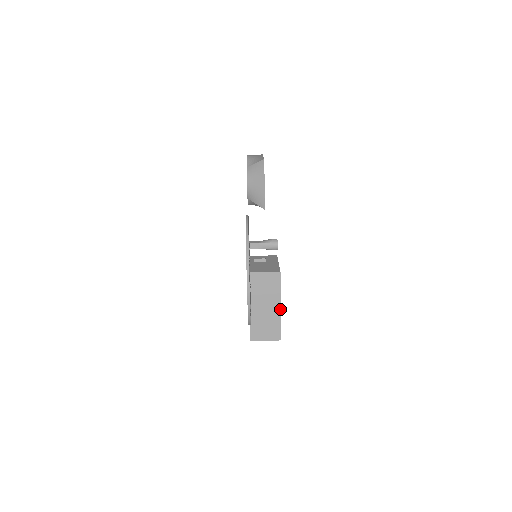
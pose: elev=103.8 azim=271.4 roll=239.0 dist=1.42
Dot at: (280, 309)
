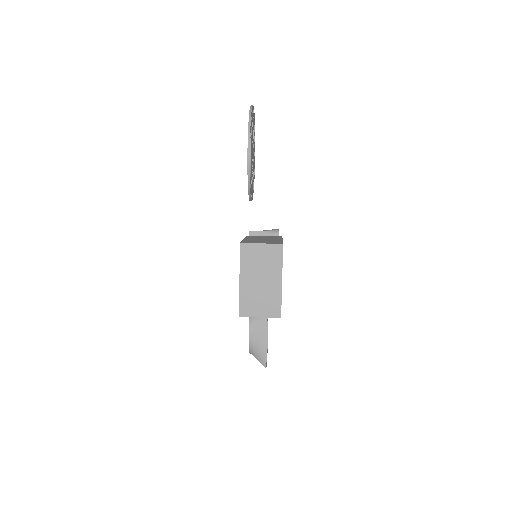
Dot at: (282, 240)
